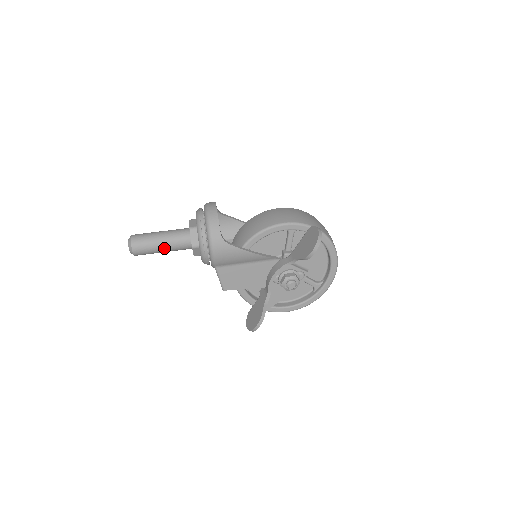
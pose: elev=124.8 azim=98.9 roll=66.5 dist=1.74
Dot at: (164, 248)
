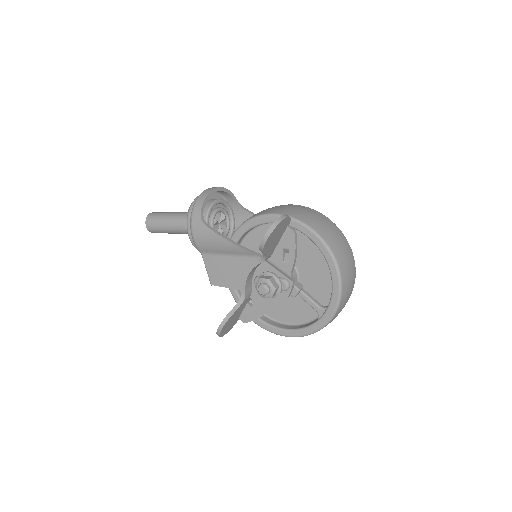
Dot at: (169, 227)
